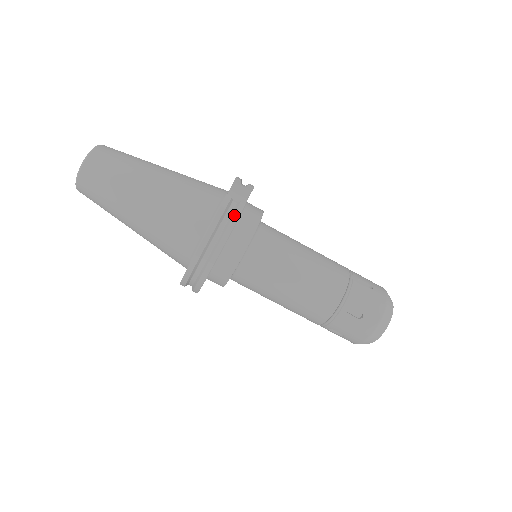
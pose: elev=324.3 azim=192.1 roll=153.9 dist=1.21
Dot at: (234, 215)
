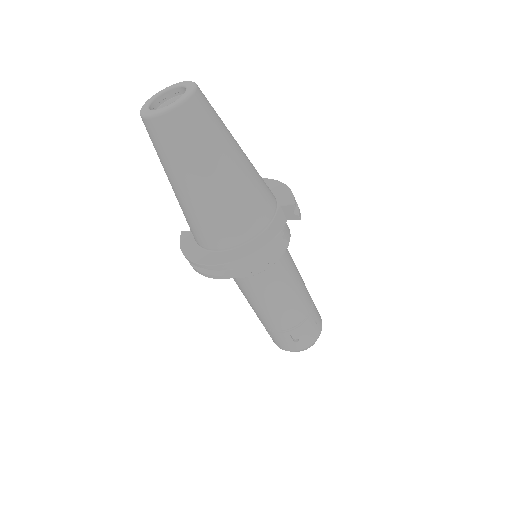
Dot at: (276, 253)
